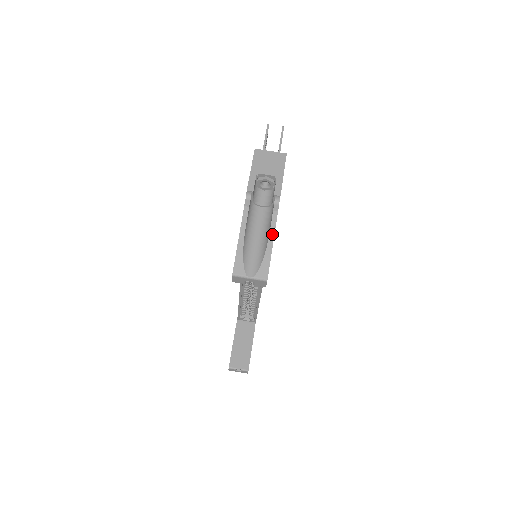
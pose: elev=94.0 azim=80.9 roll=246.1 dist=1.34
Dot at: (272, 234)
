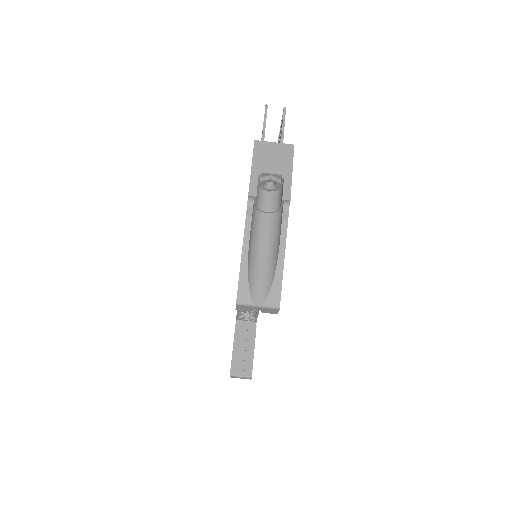
Dot at: (282, 249)
